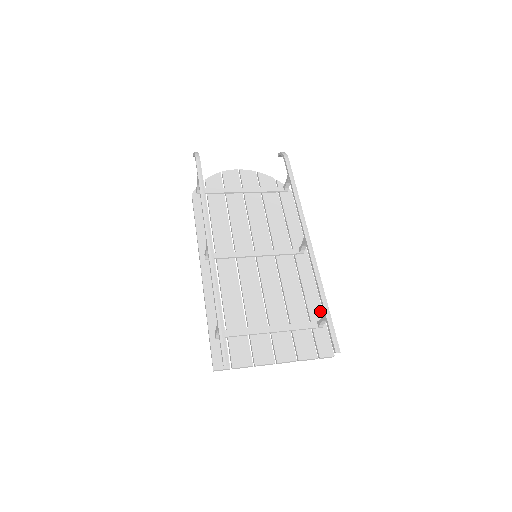
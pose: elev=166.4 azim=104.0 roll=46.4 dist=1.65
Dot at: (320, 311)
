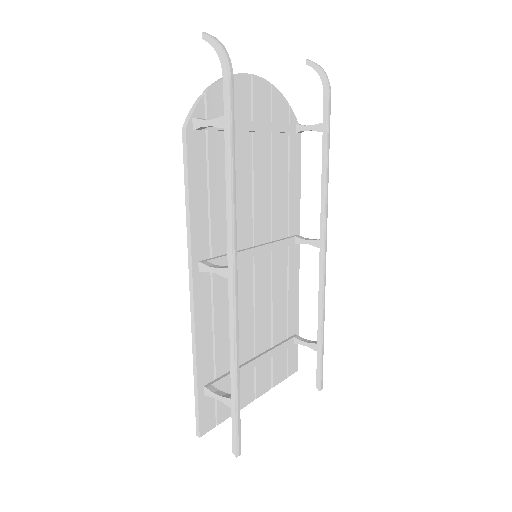
Dot at: (297, 321)
